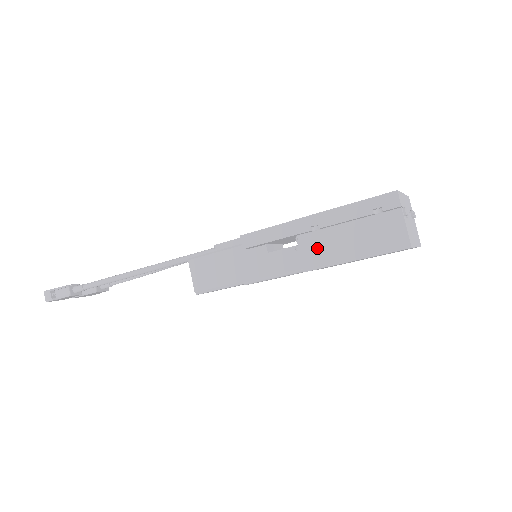
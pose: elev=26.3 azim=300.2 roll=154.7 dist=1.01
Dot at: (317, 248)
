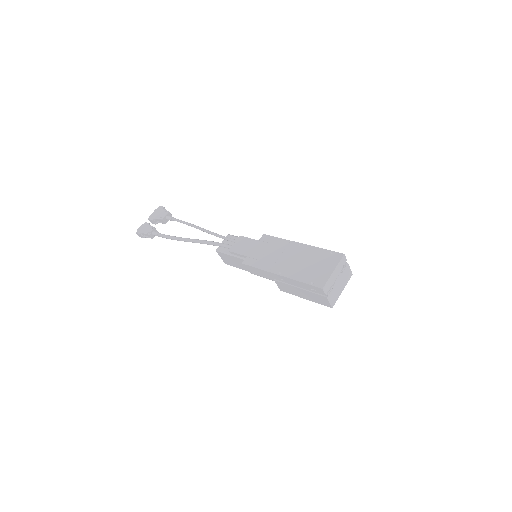
Dot at: (285, 287)
